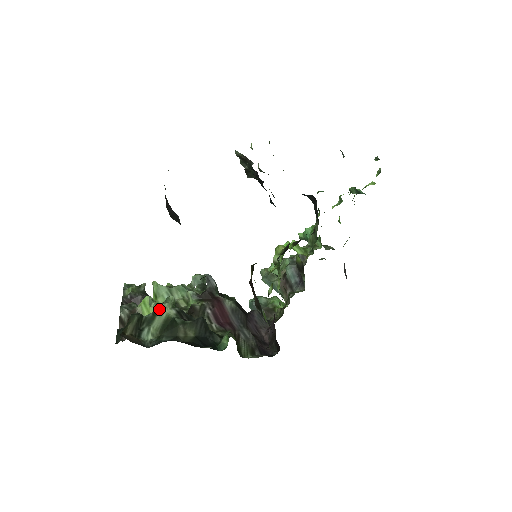
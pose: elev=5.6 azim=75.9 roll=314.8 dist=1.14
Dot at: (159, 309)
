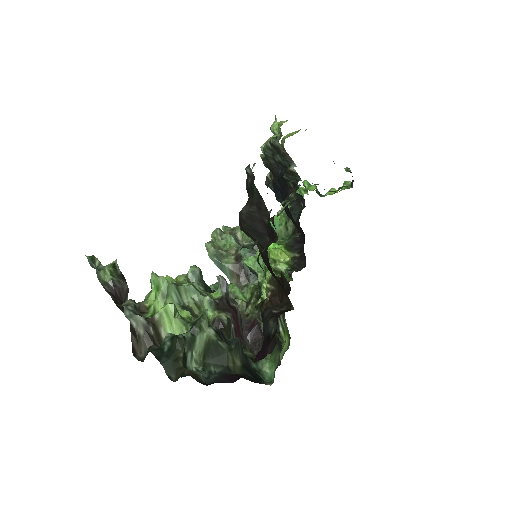
Dot at: (199, 328)
